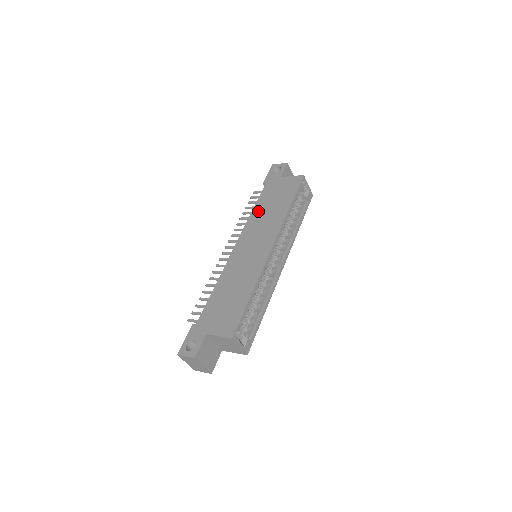
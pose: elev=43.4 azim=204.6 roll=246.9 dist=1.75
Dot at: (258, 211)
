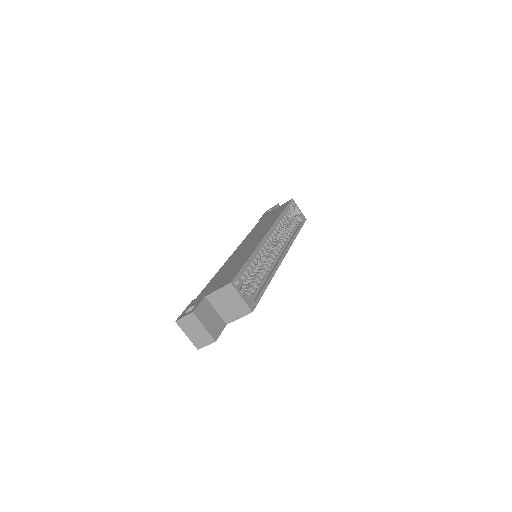
Dot at: (254, 230)
